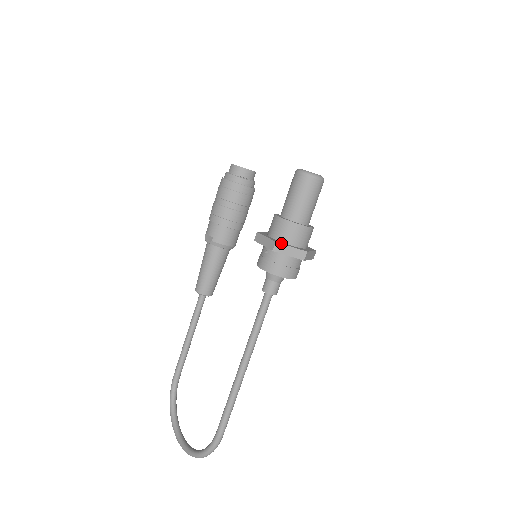
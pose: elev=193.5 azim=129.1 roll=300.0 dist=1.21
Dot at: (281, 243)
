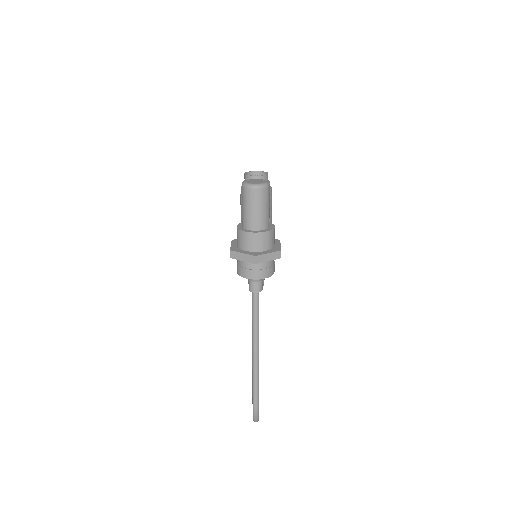
Dot at: (234, 251)
